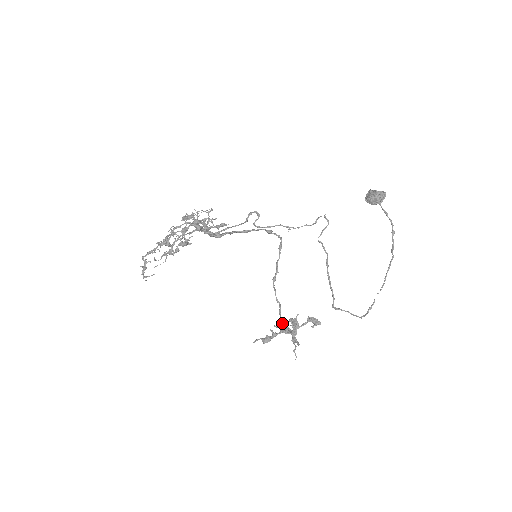
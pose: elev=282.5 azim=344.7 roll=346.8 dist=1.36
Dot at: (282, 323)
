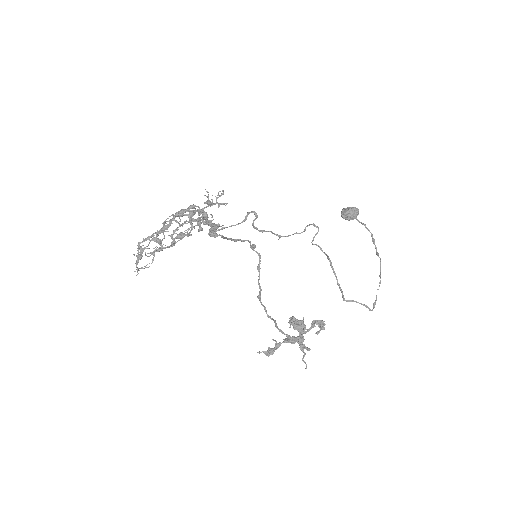
Dot at: (294, 322)
